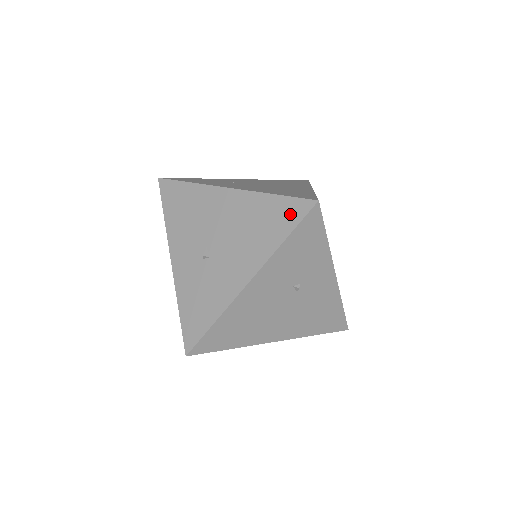
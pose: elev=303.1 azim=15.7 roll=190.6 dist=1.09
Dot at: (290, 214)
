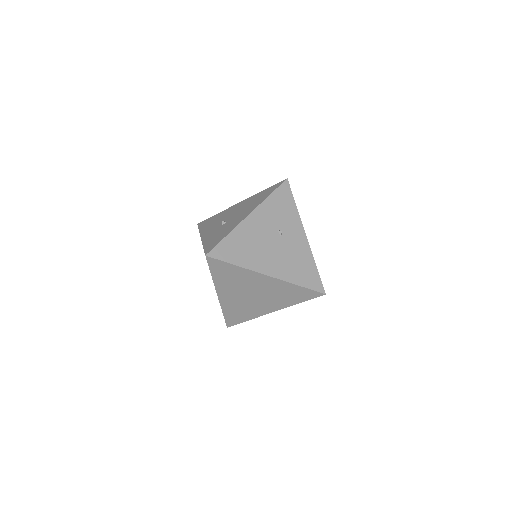
Dot at: (273, 188)
